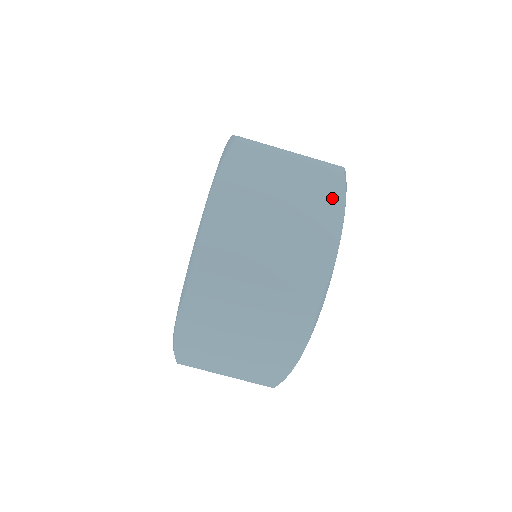
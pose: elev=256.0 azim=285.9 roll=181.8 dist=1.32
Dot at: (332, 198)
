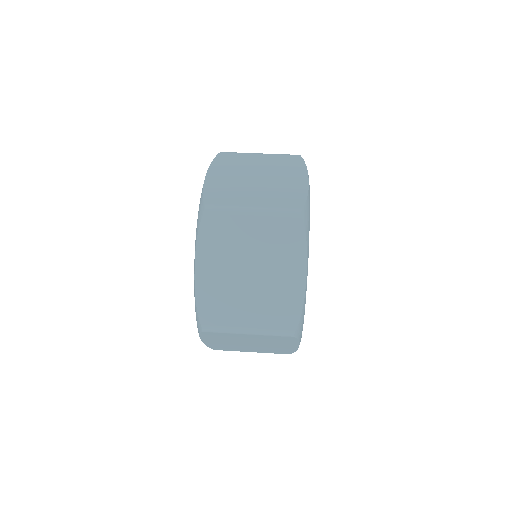
Dot at: (296, 166)
